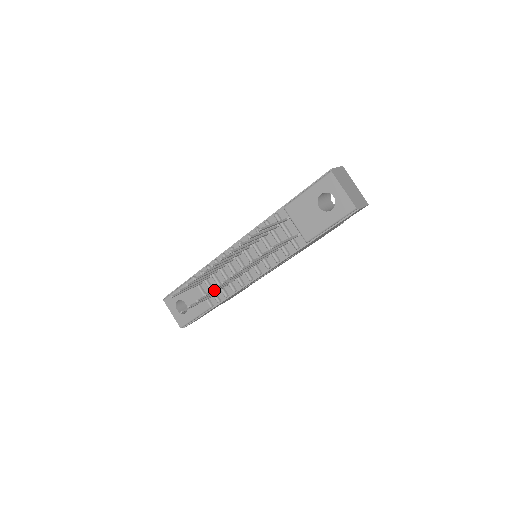
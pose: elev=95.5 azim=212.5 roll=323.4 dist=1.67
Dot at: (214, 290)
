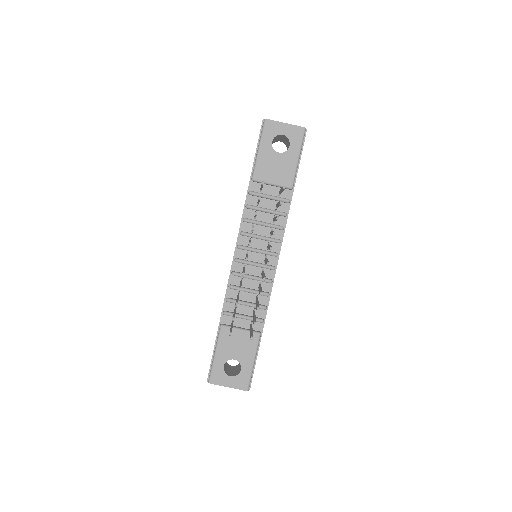
Dot at: (261, 290)
